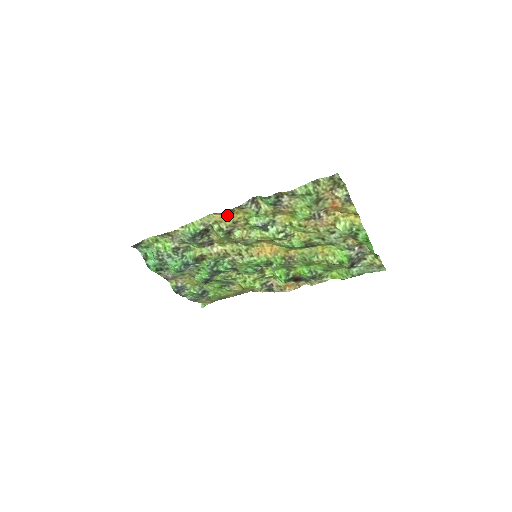
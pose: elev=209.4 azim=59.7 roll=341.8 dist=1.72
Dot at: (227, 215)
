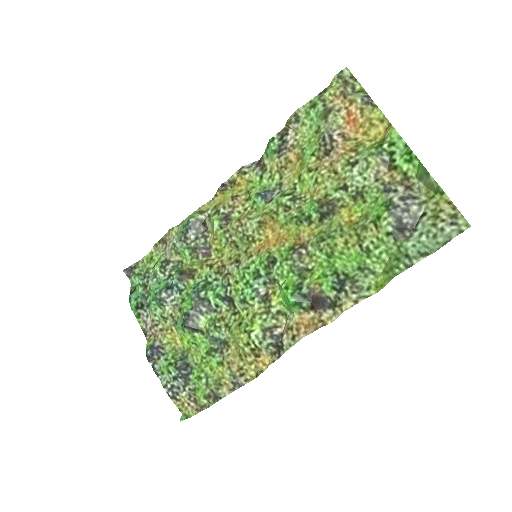
Dot at: (228, 192)
